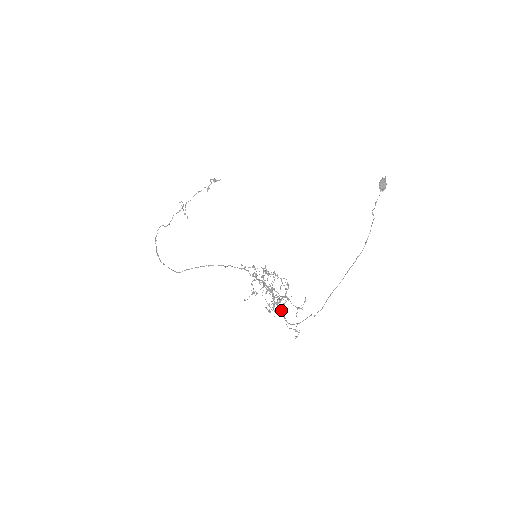
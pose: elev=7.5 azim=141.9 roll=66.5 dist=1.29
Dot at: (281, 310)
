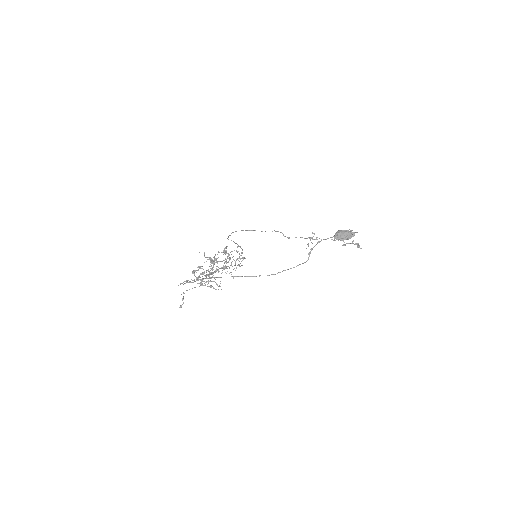
Dot at: (202, 283)
